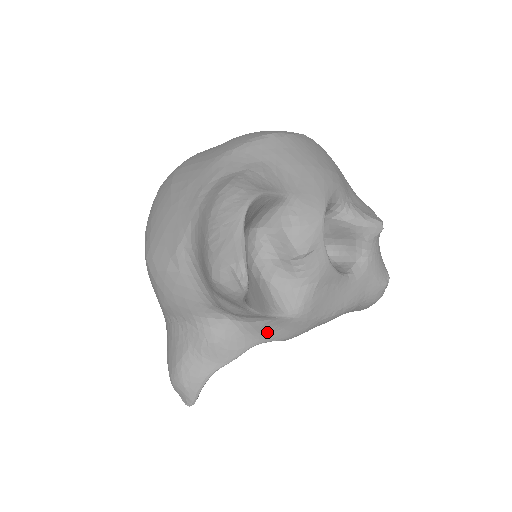
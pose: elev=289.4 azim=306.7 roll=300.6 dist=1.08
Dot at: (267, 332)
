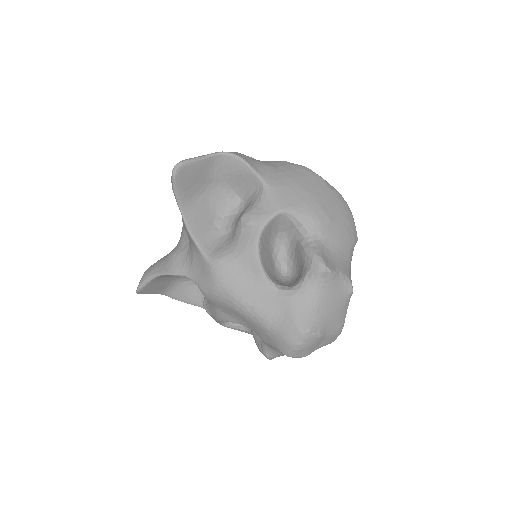
Dot at: (195, 269)
